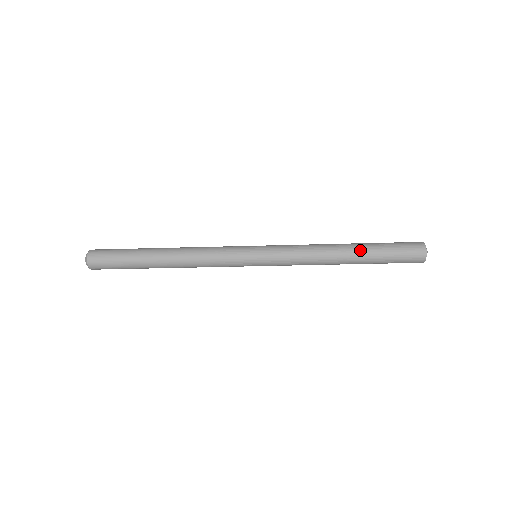
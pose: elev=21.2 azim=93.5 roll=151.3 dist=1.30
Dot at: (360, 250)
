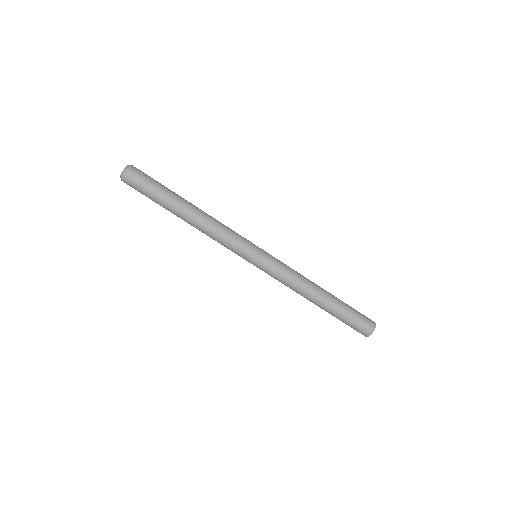
Dot at: occluded
